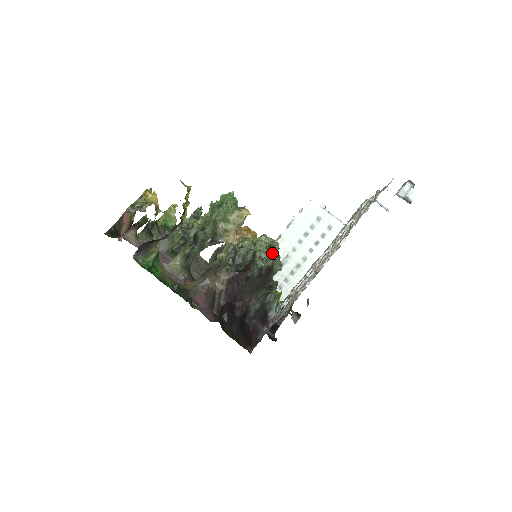
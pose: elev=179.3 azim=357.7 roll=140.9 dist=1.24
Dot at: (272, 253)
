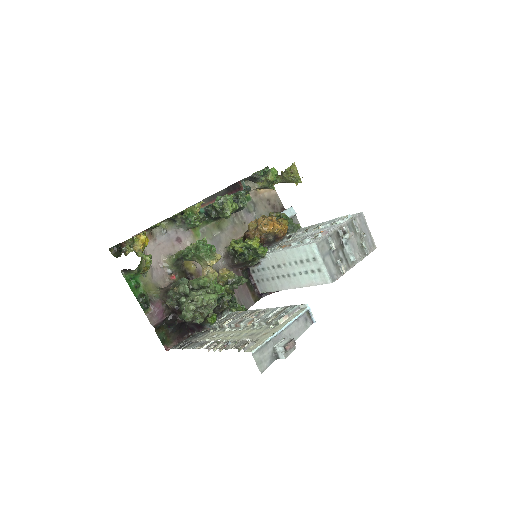
Dot at: (201, 310)
